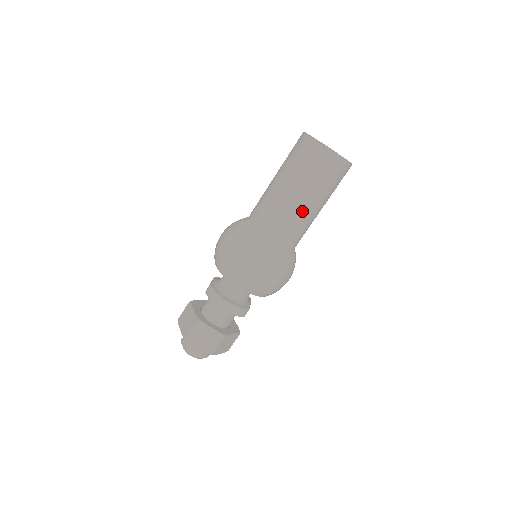
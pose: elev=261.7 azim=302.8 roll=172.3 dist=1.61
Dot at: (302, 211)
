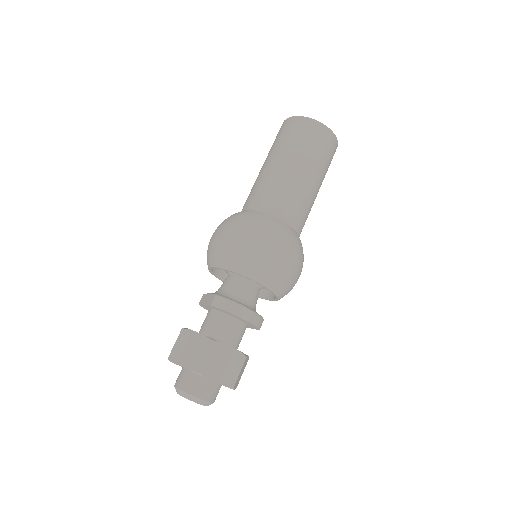
Dot at: (310, 191)
